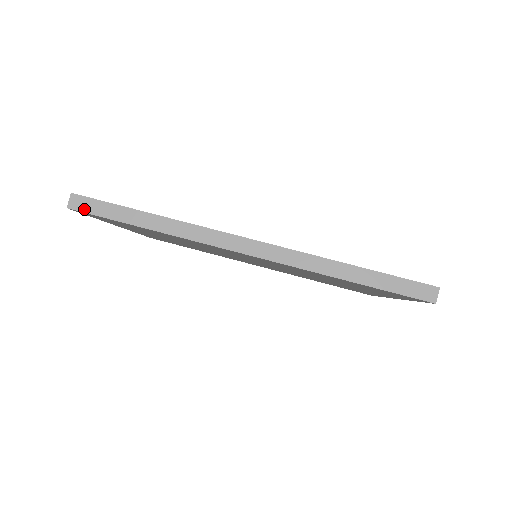
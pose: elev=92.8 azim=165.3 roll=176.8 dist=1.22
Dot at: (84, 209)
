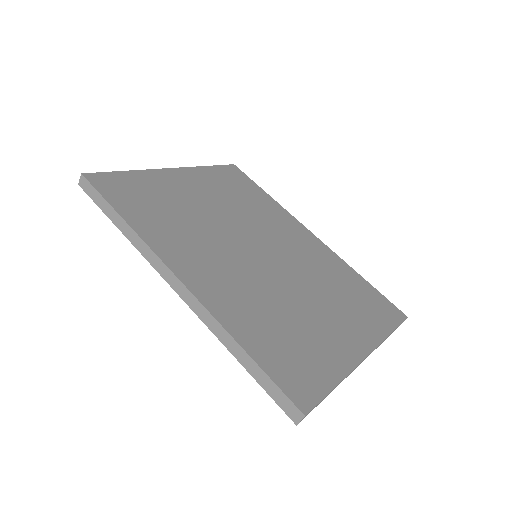
Dot at: (87, 191)
